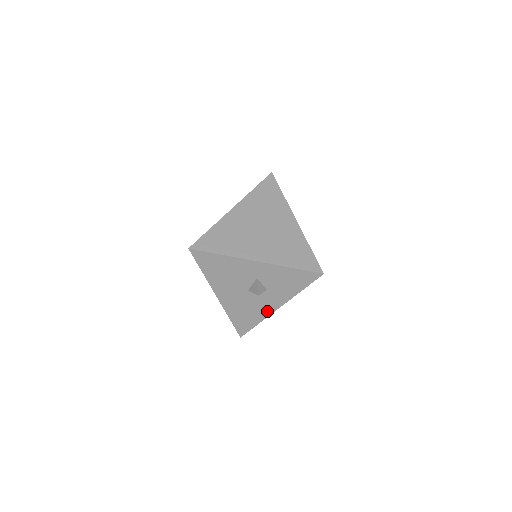
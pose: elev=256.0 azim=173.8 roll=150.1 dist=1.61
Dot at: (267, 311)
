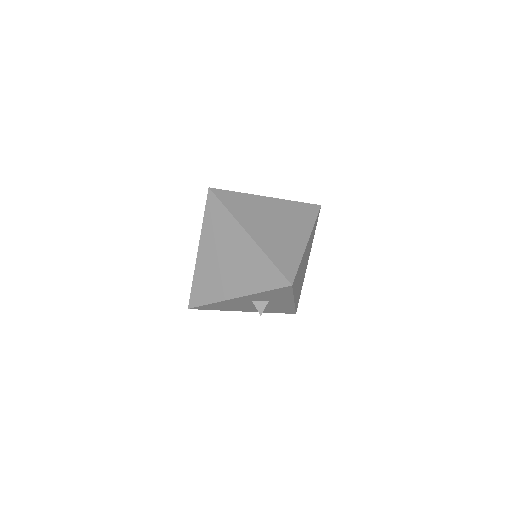
Dot at: (289, 304)
